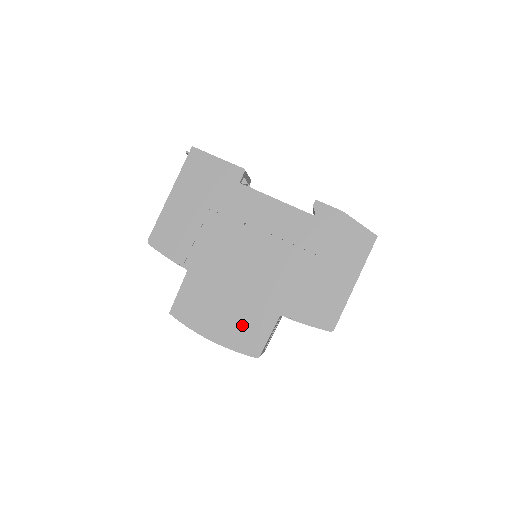
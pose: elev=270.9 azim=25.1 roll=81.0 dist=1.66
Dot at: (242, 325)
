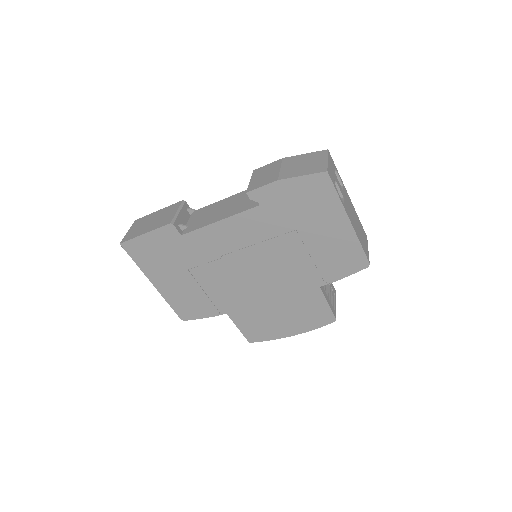
Dot at: (302, 313)
